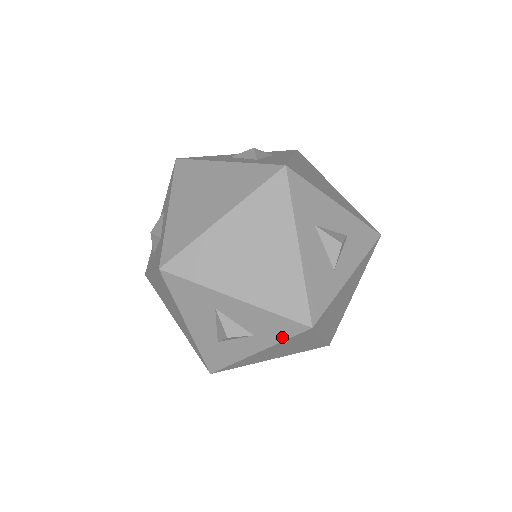
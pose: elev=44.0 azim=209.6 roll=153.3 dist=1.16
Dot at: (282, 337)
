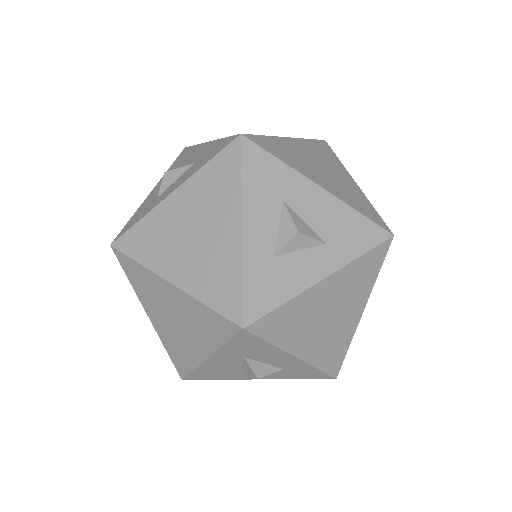
Dot at: occluded
